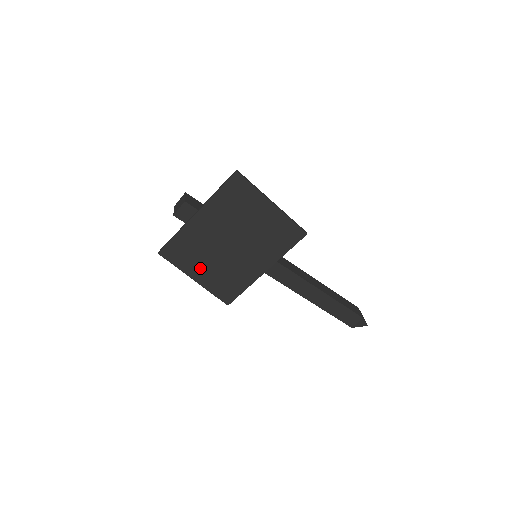
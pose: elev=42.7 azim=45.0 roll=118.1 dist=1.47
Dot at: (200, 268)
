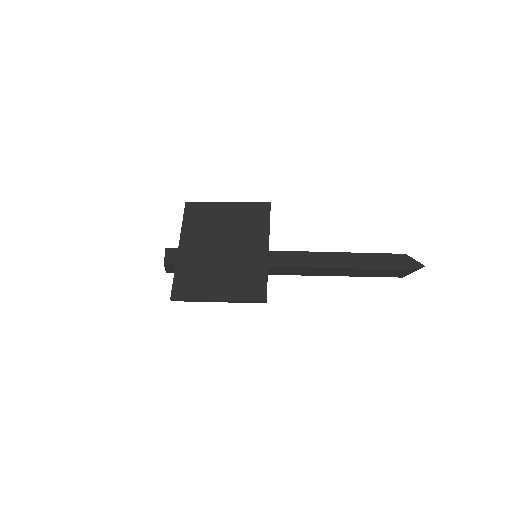
Dot at: (214, 286)
